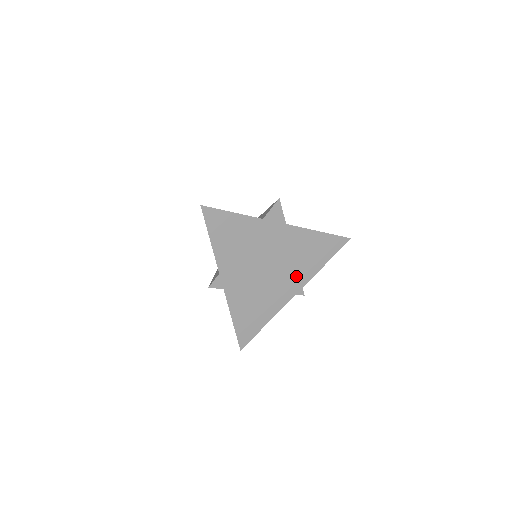
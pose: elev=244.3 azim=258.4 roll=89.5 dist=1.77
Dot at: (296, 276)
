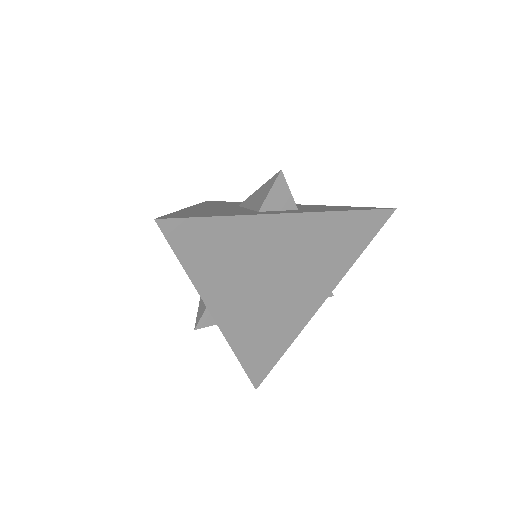
Dot at: (321, 280)
